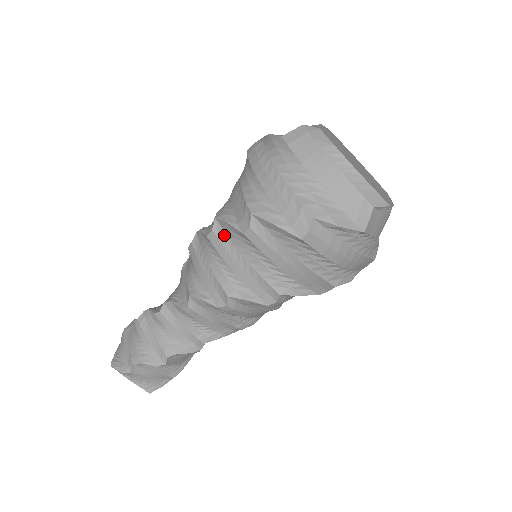
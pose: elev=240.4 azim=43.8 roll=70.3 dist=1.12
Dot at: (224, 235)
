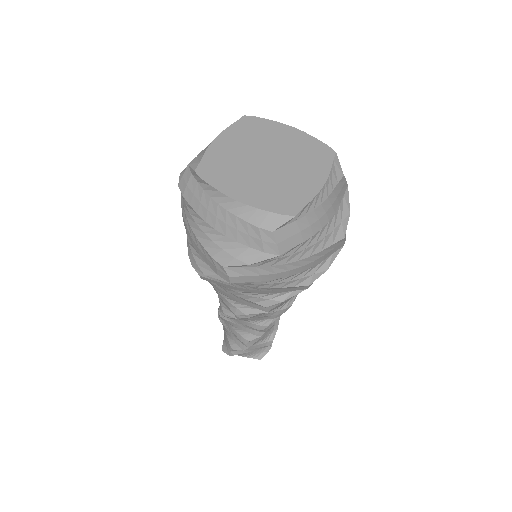
Dot at: occluded
